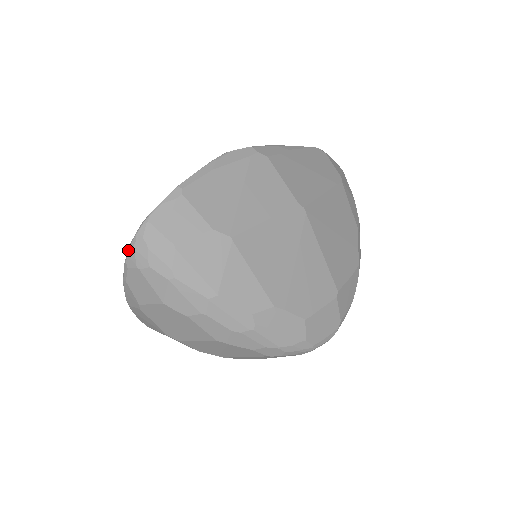
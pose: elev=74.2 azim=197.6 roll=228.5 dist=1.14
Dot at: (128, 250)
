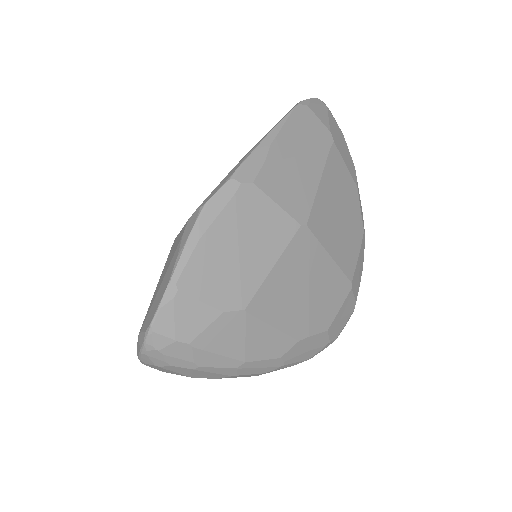
Dot at: (140, 354)
